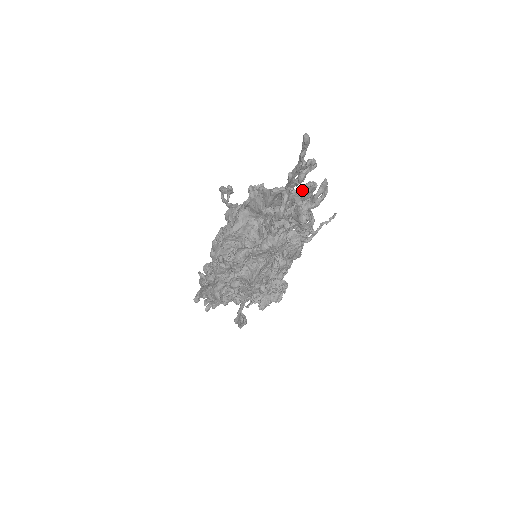
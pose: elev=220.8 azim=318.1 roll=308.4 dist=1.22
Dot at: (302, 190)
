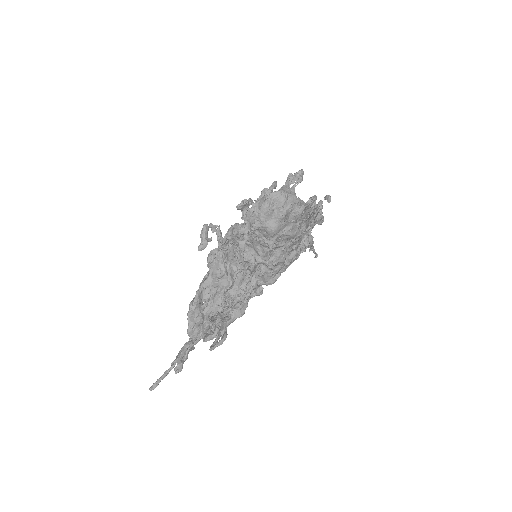
Dot at: occluded
